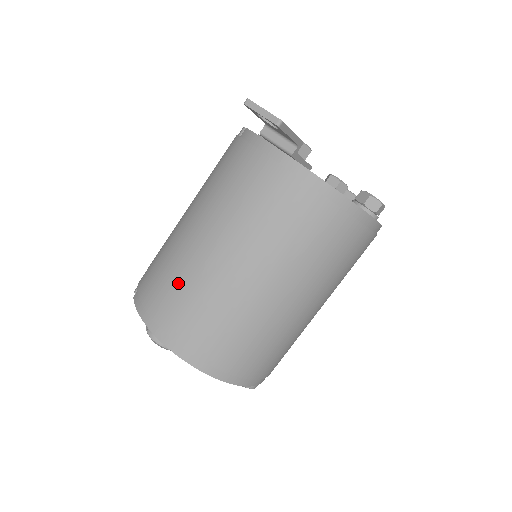
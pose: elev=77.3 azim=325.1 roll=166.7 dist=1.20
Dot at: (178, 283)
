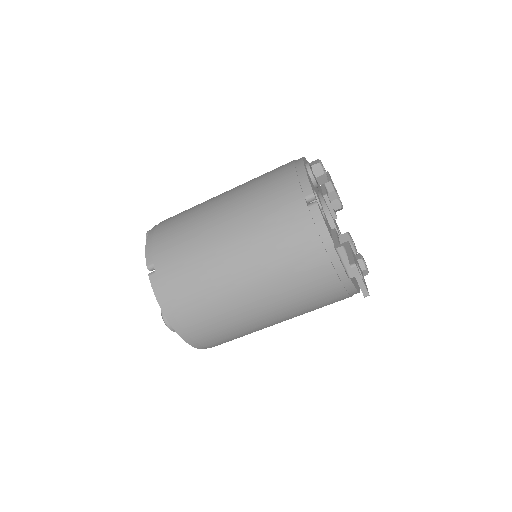
Dot at: (208, 303)
